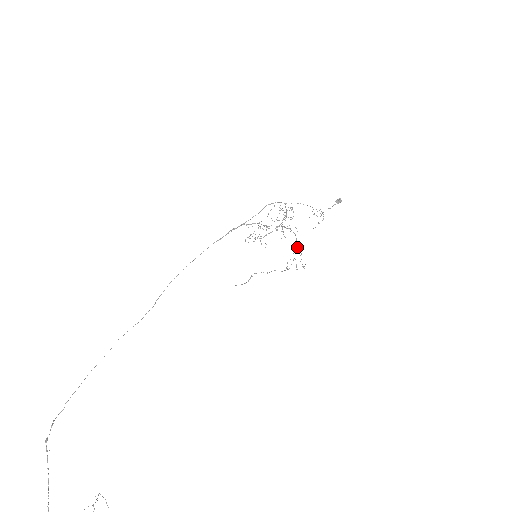
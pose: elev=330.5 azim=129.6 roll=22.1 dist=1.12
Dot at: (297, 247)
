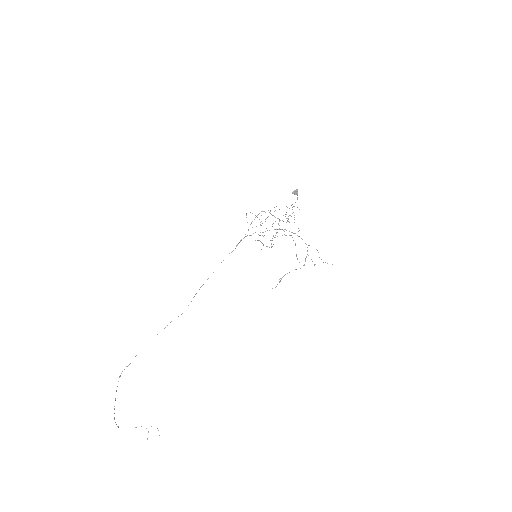
Dot at: (308, 245)
